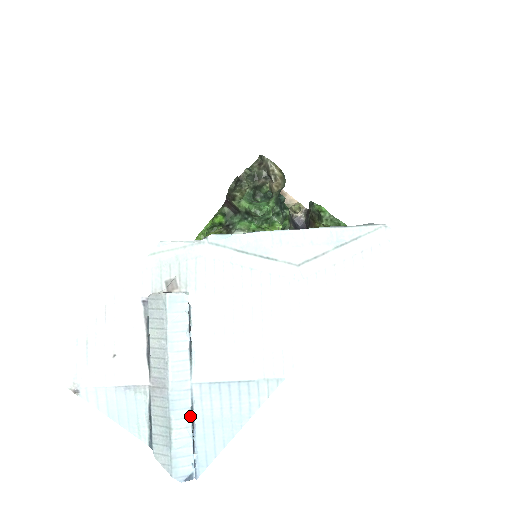
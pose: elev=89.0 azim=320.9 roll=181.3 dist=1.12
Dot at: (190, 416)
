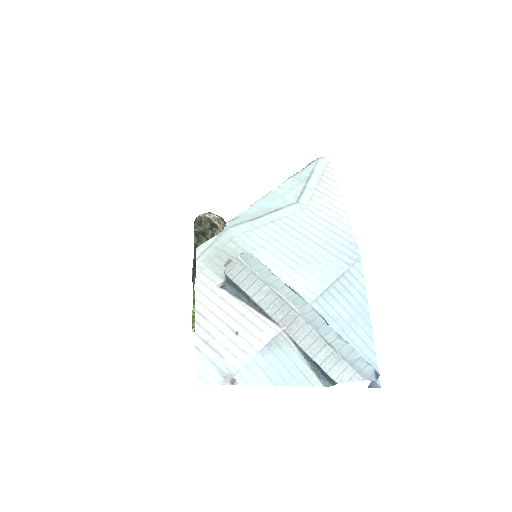
Dot at: (331, 328)
